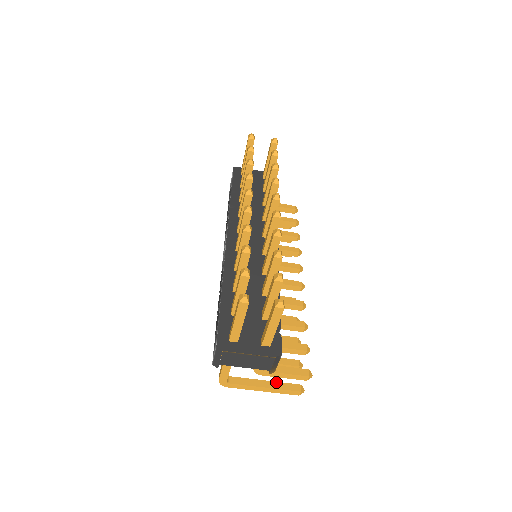
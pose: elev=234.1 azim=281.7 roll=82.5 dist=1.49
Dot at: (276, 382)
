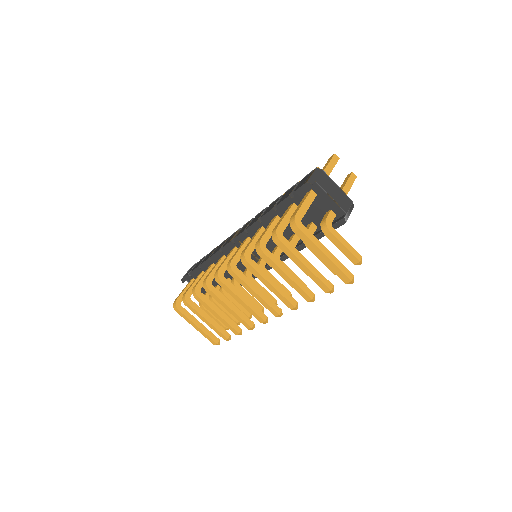
Dot at: occluded
